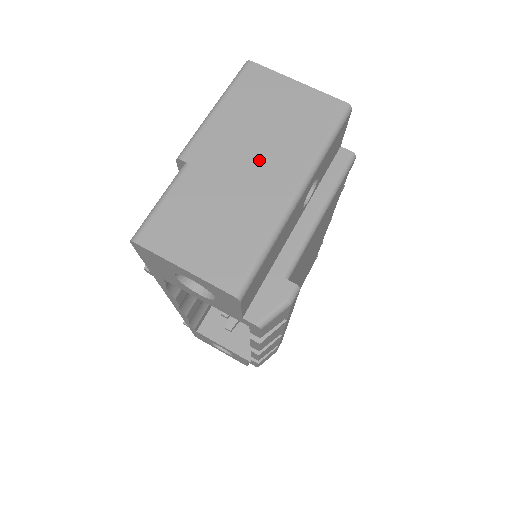
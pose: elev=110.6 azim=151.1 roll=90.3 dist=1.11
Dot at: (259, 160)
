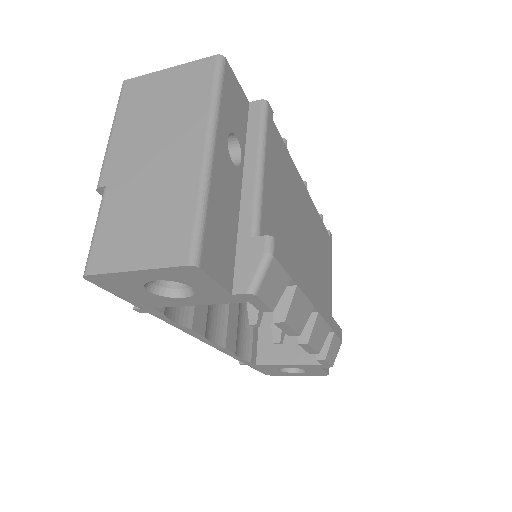
Dot at: (163, 145)
